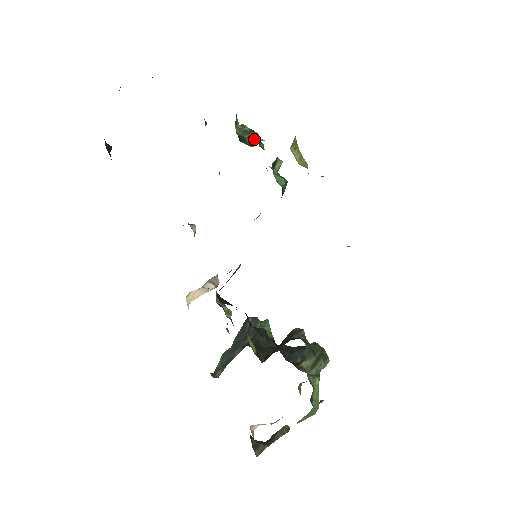
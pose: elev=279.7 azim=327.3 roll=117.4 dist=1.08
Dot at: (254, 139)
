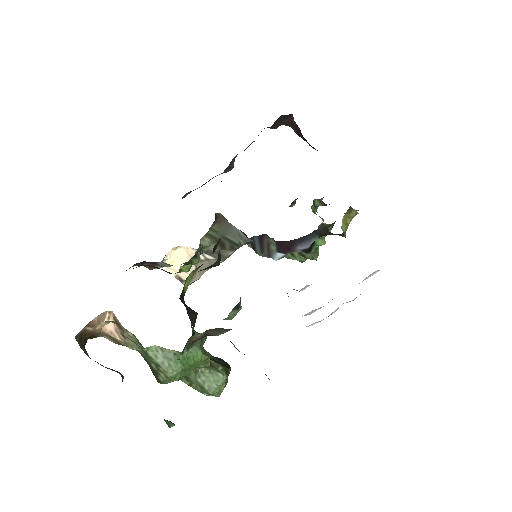
Dot at: occluded
